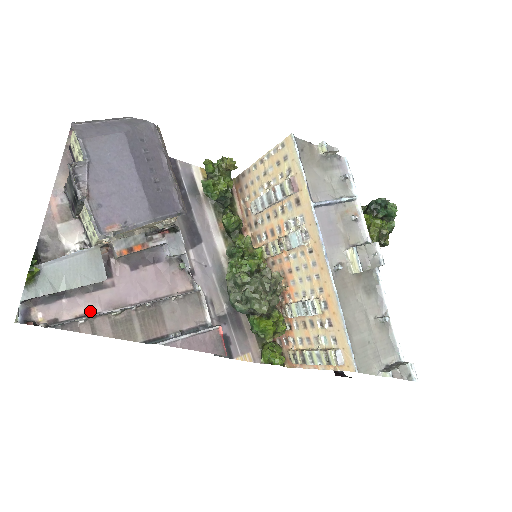
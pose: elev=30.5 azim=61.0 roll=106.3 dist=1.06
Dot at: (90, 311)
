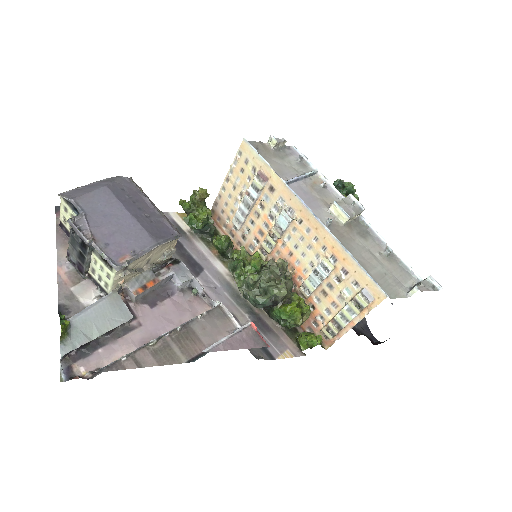
Dot at: (127, 353)
